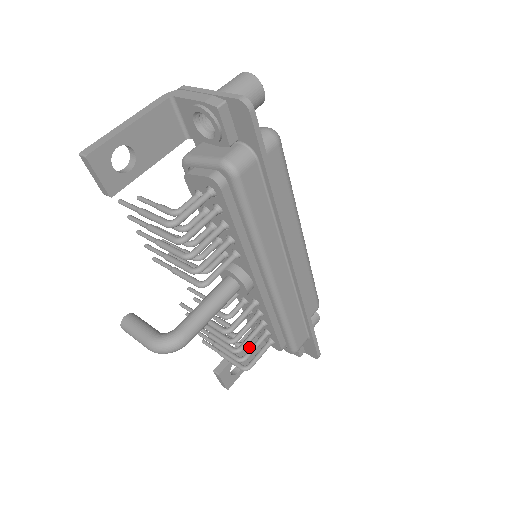
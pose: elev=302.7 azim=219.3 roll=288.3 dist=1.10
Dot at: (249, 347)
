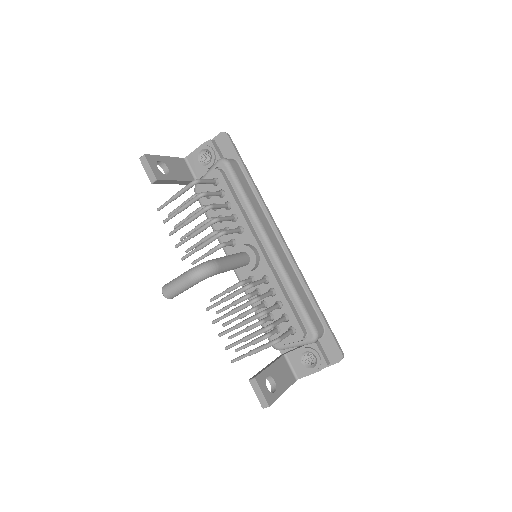
Dot at: (277, 370)
